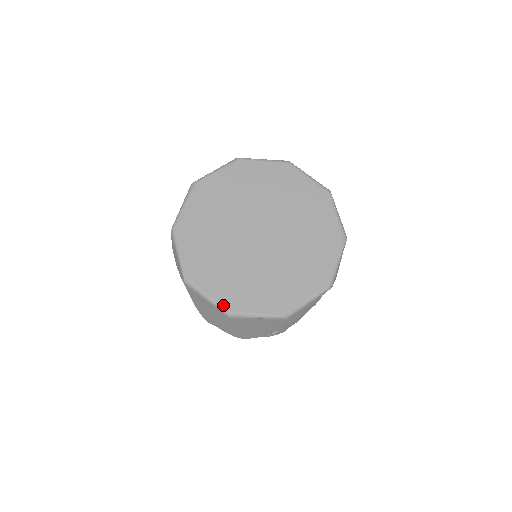
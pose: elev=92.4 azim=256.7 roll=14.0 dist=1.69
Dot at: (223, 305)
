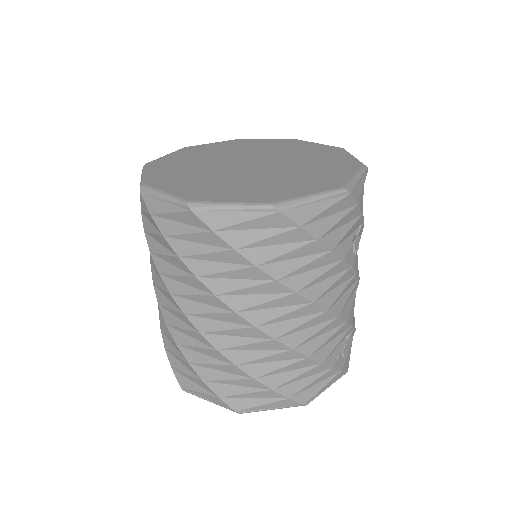
Dot at: (261, 201)
